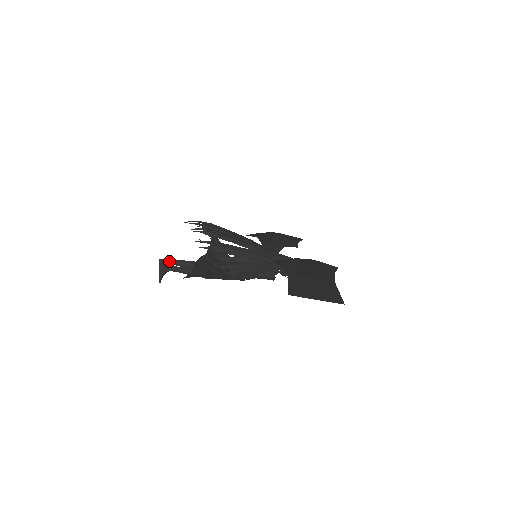
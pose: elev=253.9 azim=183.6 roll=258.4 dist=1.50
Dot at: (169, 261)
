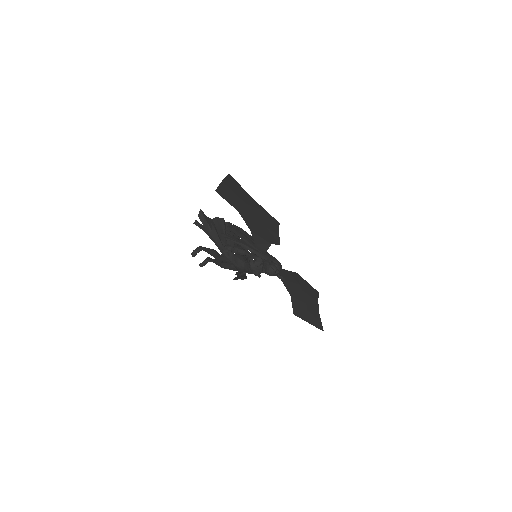
Dot at: (212, 259)
